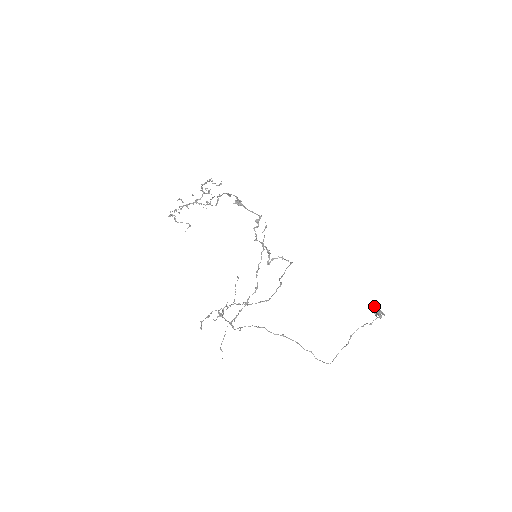
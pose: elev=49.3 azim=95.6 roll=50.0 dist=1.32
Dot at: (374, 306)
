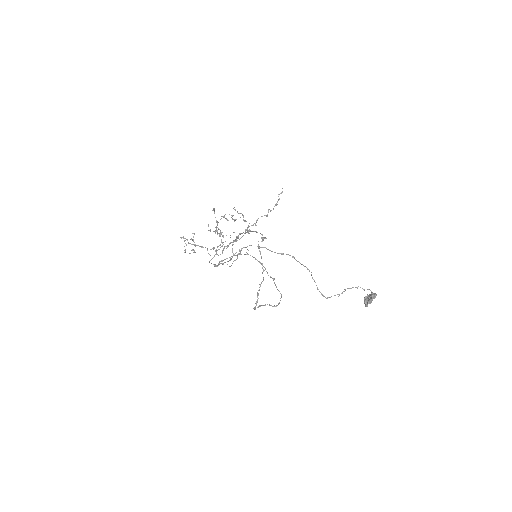
Dot at: (365, 298)
